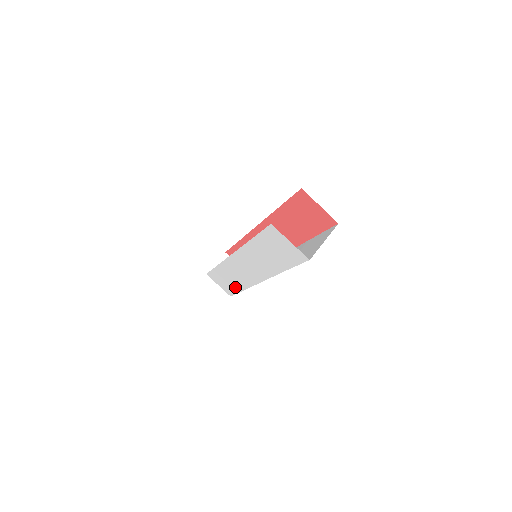
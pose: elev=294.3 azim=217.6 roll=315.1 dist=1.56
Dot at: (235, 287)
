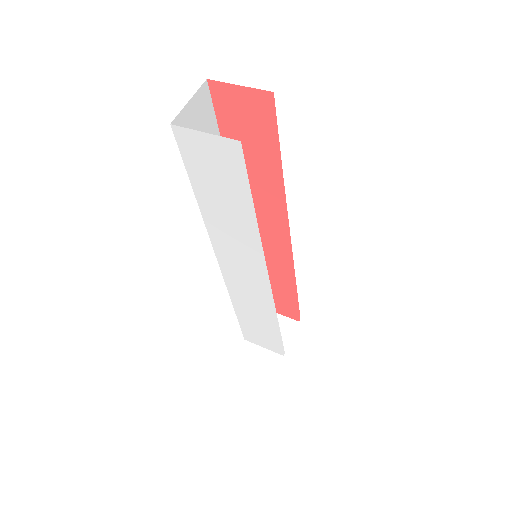
Dot at: (271, 329)
